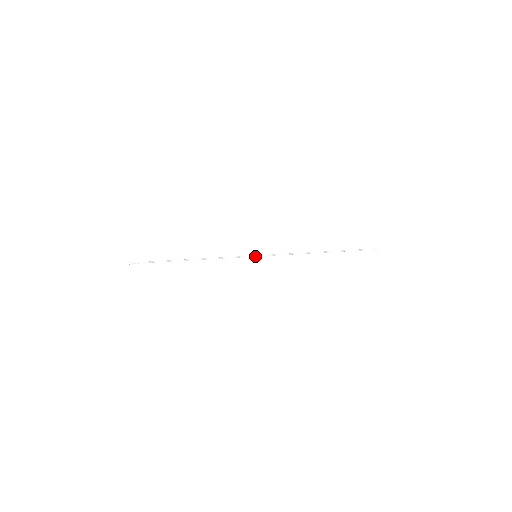
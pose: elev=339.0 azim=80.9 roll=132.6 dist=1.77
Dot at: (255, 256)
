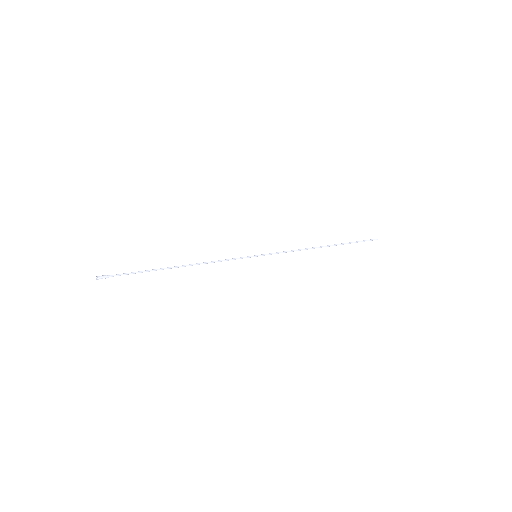
Dot at: (255, 256)
